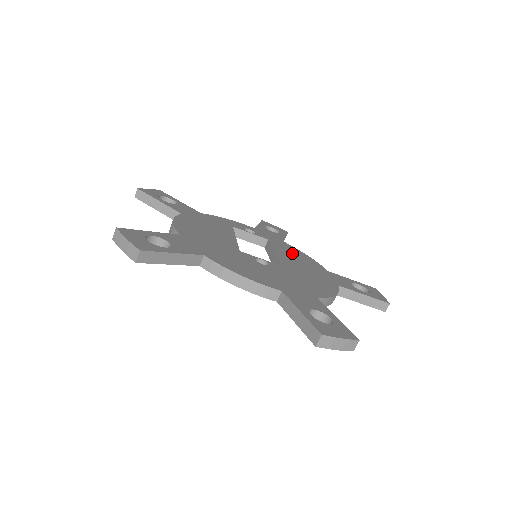
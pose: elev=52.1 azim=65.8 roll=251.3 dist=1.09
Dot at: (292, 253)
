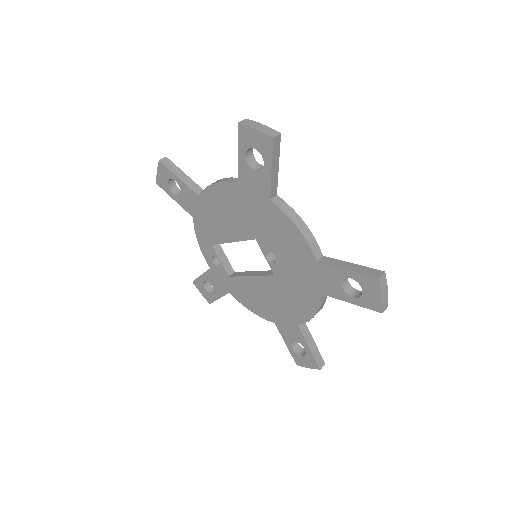
Dot at: occluded
